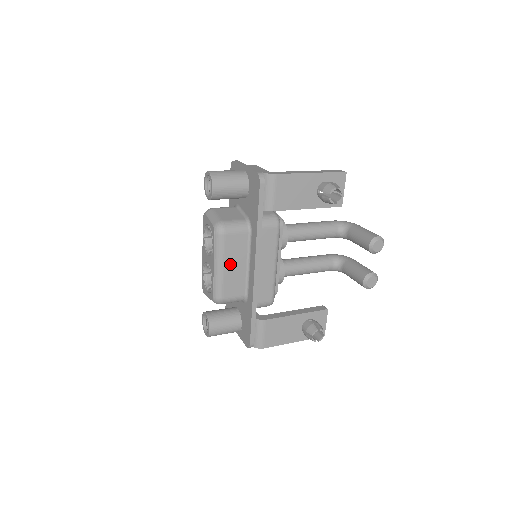
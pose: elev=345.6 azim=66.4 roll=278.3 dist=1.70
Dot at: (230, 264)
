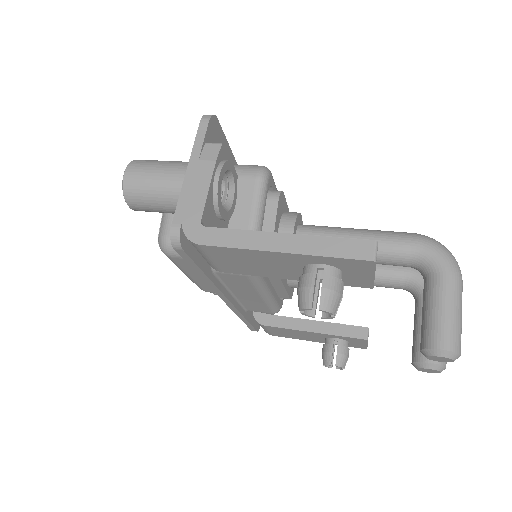
Dot at: (198, 275)
